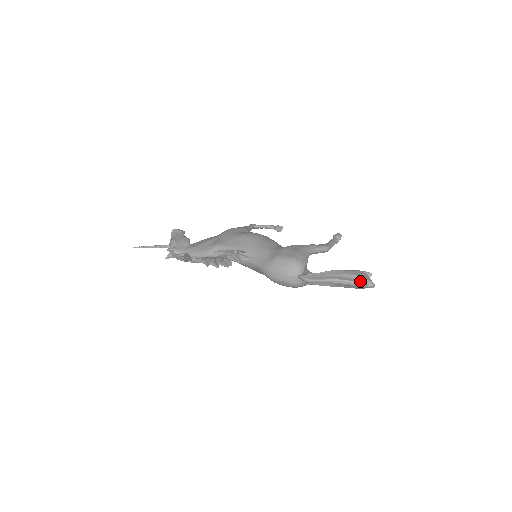
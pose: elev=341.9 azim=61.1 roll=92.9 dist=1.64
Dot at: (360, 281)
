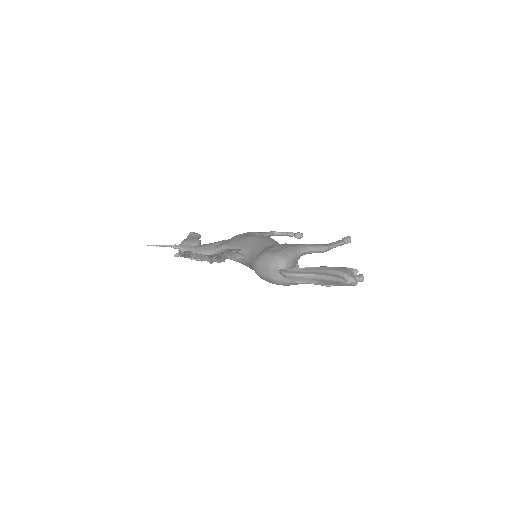
Dot at: (339, 276)
